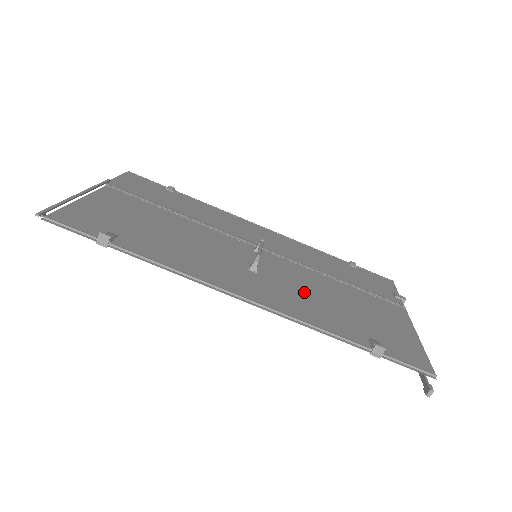
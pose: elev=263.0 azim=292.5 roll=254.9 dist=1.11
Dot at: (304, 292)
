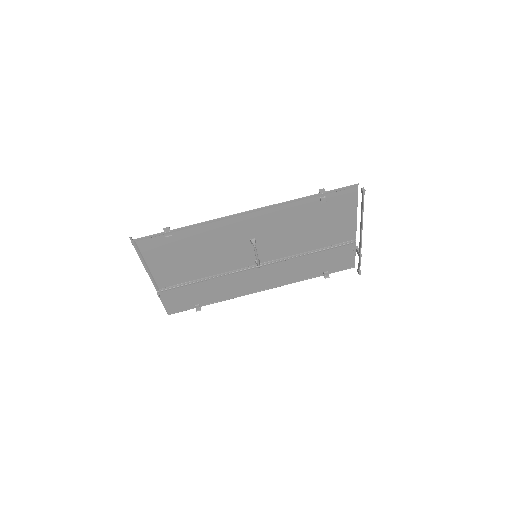
Dot at: (284, 230)
